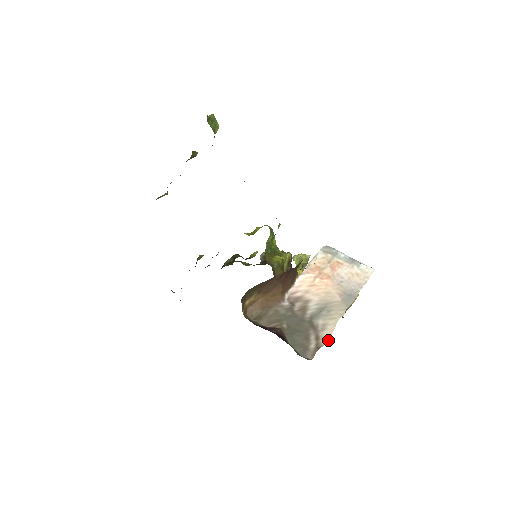
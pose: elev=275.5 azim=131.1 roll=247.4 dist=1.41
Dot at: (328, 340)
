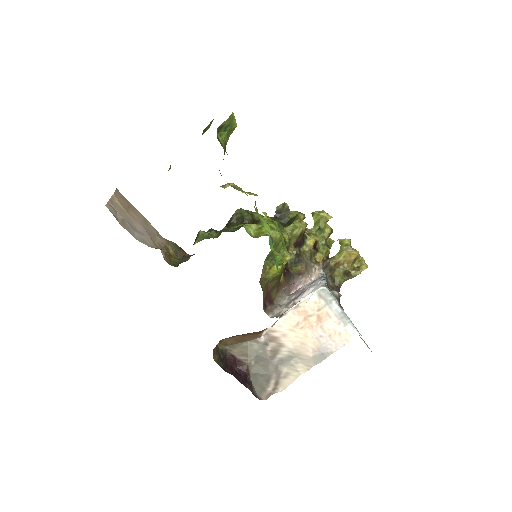
Dot at: (285, 388)
